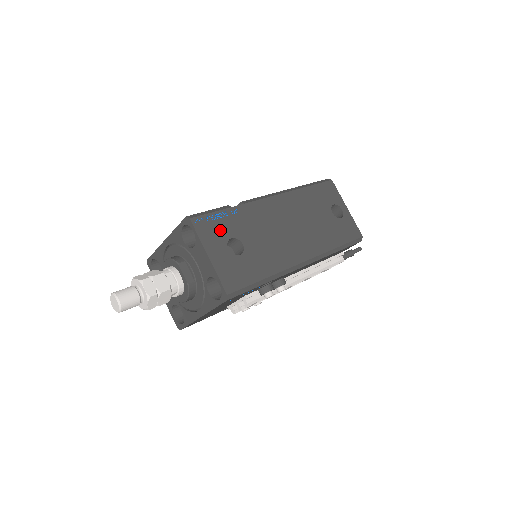
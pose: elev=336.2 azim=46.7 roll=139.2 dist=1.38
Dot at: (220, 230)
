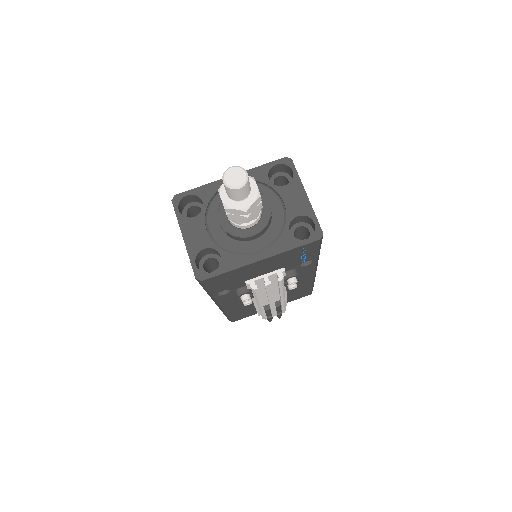
Dot at: occluded
